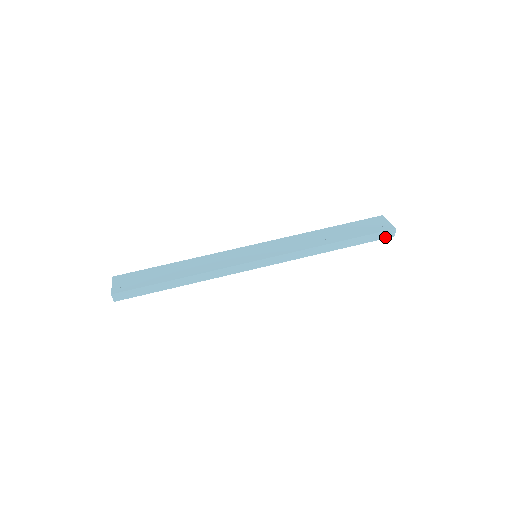
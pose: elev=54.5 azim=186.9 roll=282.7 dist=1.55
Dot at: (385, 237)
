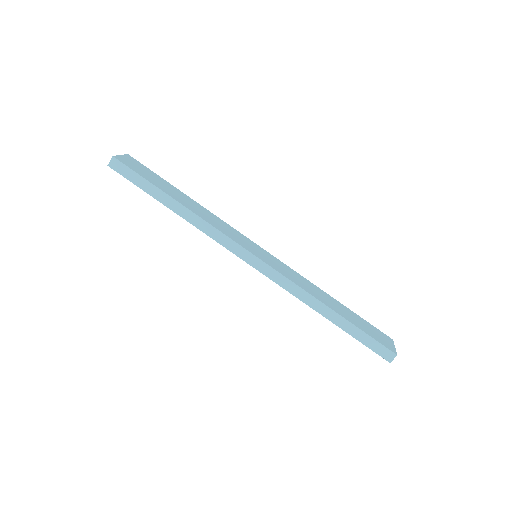
Dot at: (381, 354)
